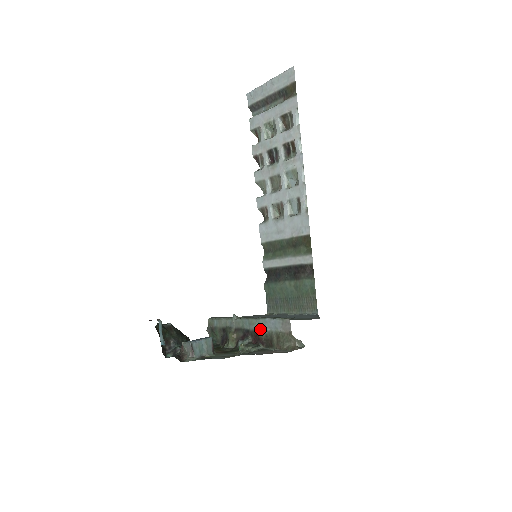
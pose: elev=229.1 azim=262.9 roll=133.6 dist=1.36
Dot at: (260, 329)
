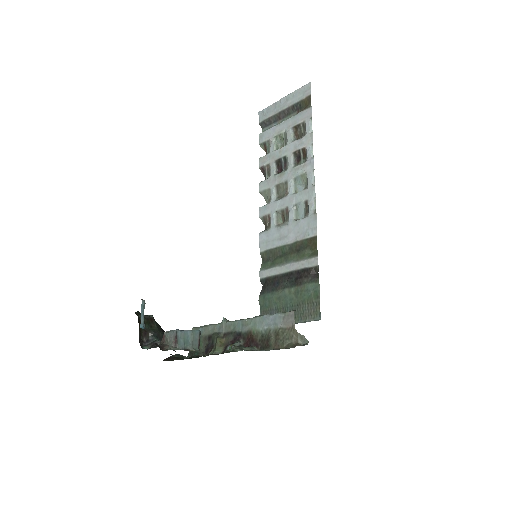
Dot at: (255, 329)
